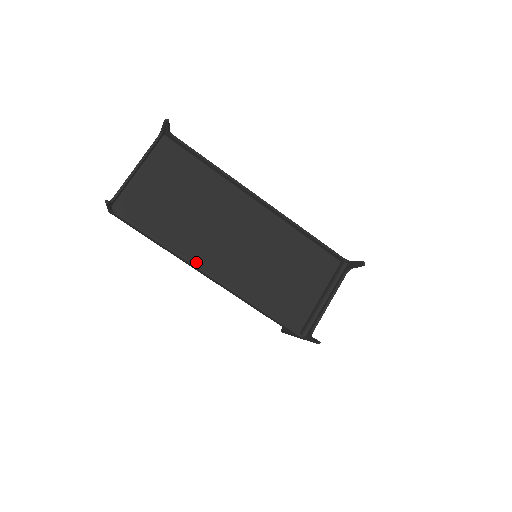
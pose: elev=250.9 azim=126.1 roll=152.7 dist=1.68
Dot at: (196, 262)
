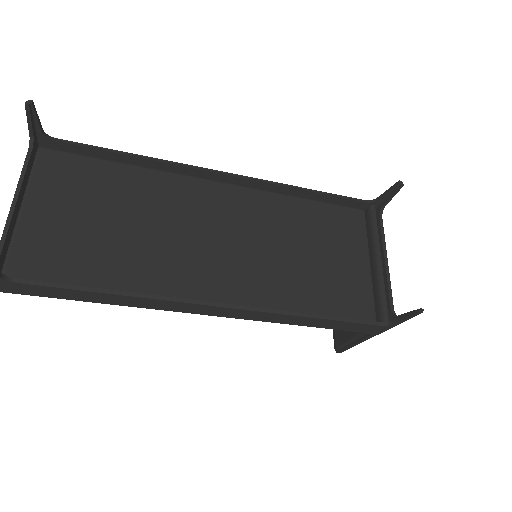
Dot at: occluded
